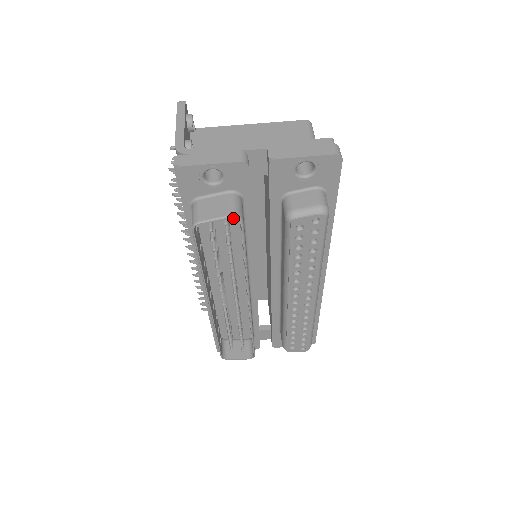
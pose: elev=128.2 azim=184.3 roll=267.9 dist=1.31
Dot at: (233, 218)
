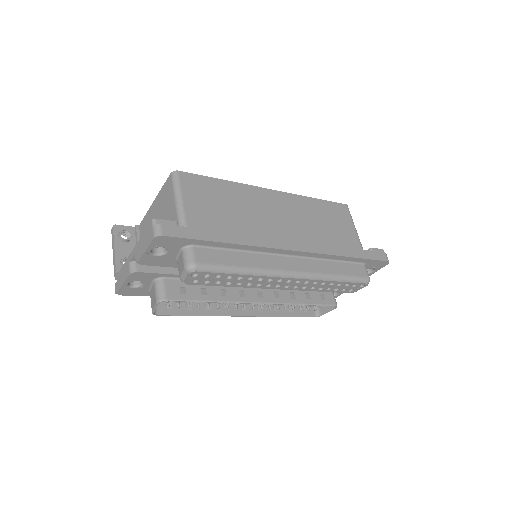
Dot at: occluded
